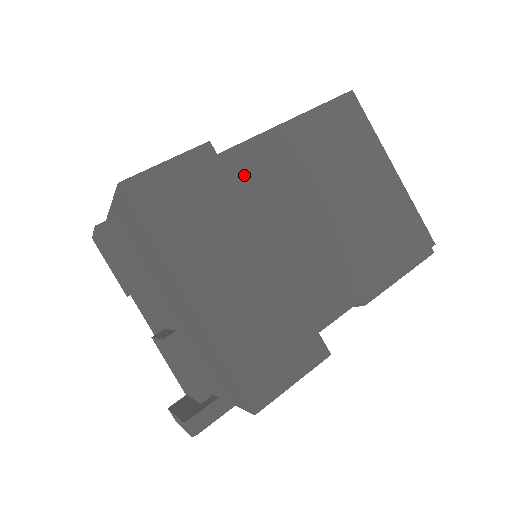
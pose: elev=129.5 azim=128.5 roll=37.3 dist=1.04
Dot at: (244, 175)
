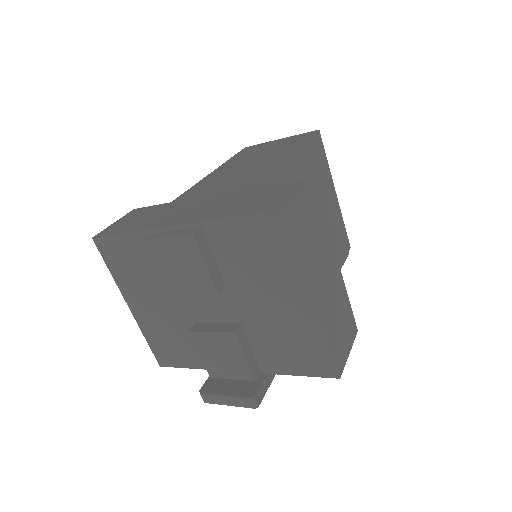
Dot at: occluded
